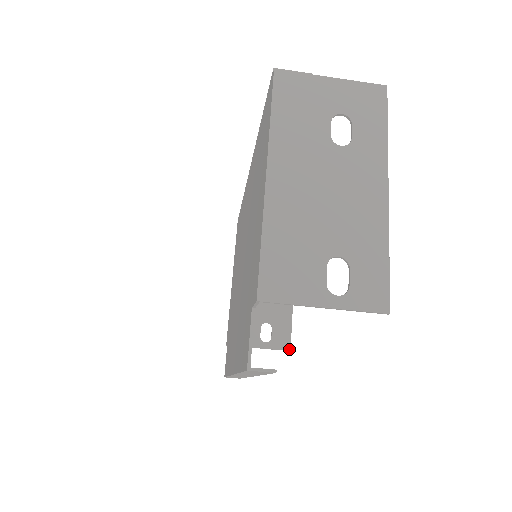
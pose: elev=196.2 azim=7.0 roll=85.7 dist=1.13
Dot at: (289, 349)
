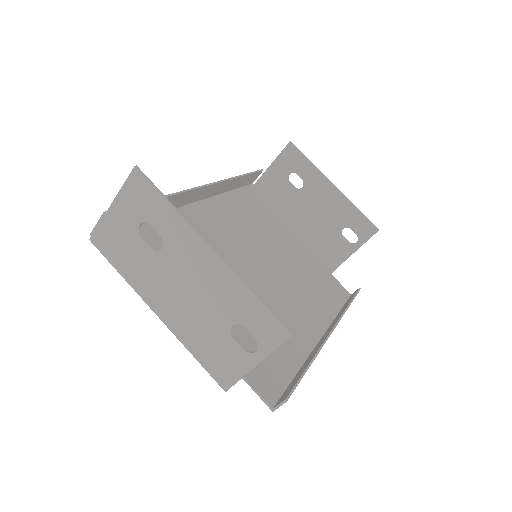
Dot at: (376, 230)
